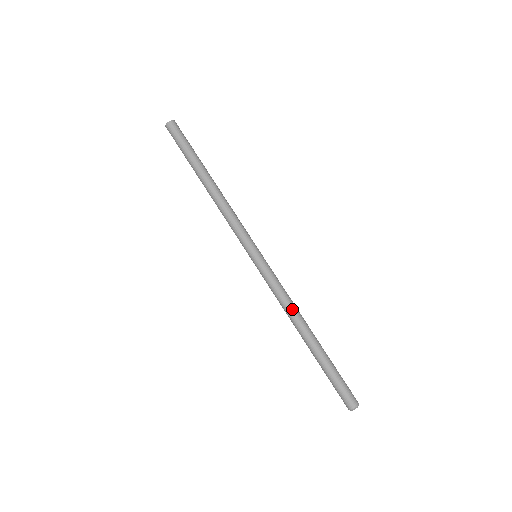
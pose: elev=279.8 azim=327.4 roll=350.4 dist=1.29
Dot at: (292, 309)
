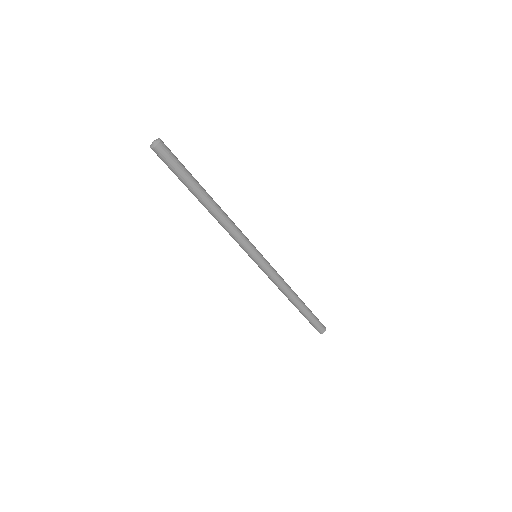
Dot at: (281, 291)
